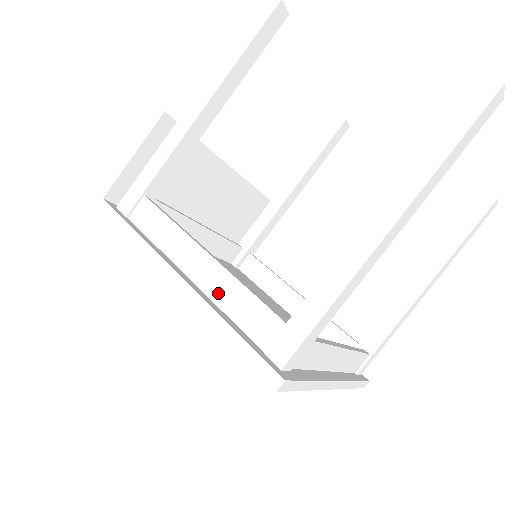
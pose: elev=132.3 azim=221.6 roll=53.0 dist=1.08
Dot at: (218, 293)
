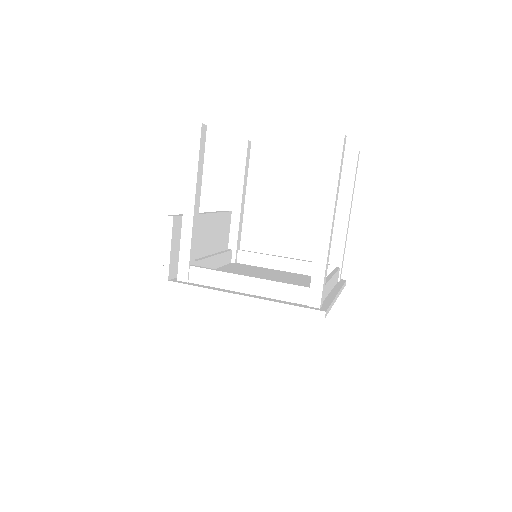
Dot at: (267, 292)
